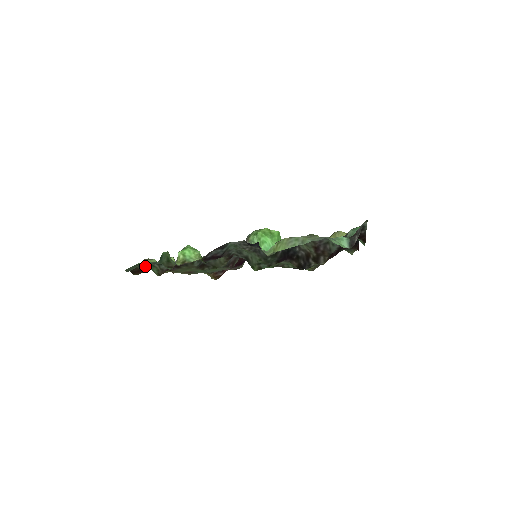
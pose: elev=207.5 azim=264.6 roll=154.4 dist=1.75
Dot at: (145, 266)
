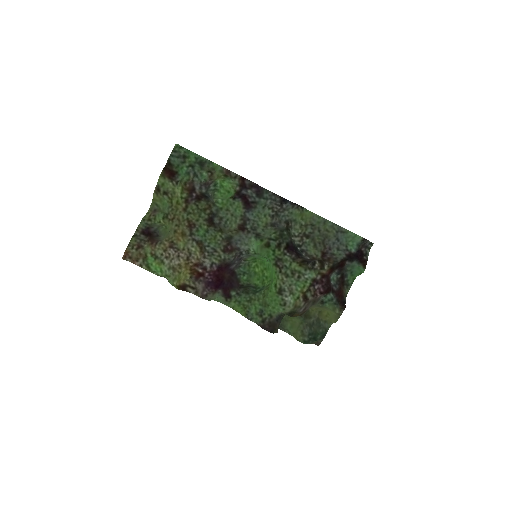
Dot at: (179, 173)
